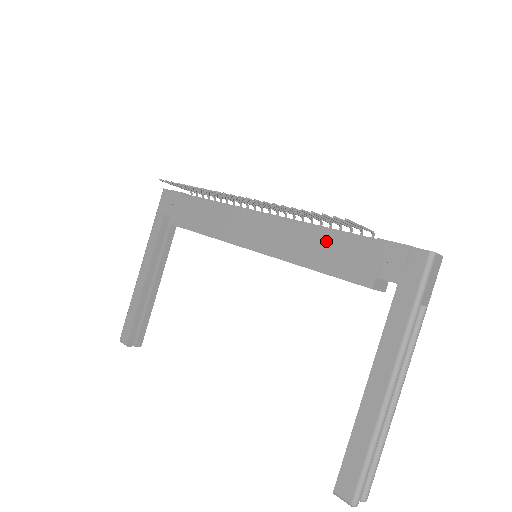
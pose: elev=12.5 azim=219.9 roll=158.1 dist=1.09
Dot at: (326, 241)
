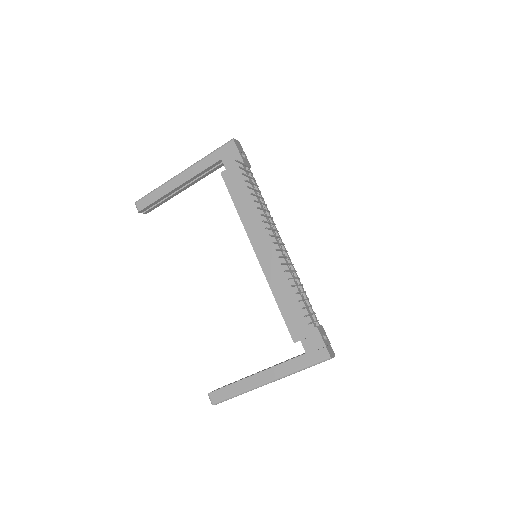
Dot at: (295, 299)
